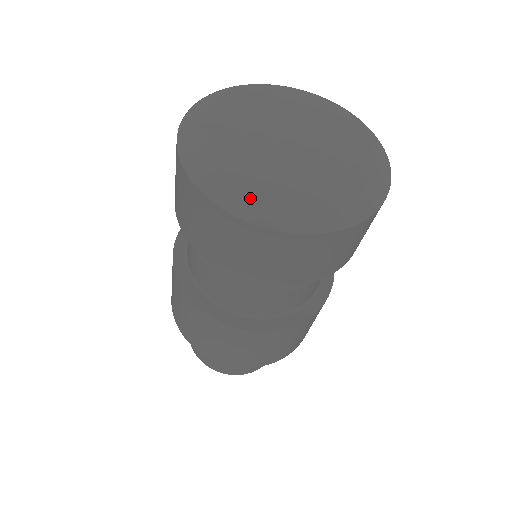
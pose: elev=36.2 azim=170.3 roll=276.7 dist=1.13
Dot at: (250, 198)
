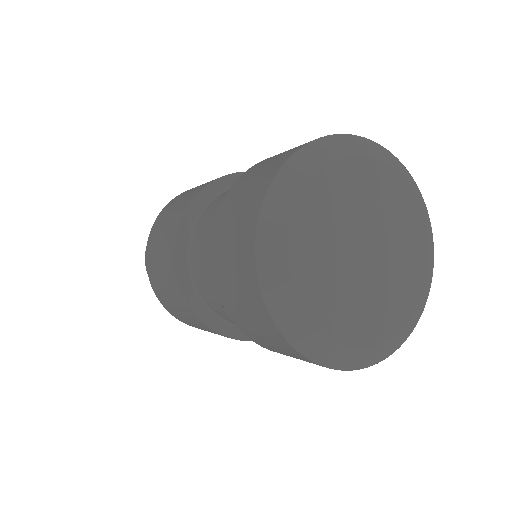
Dot at: (297, 313)
